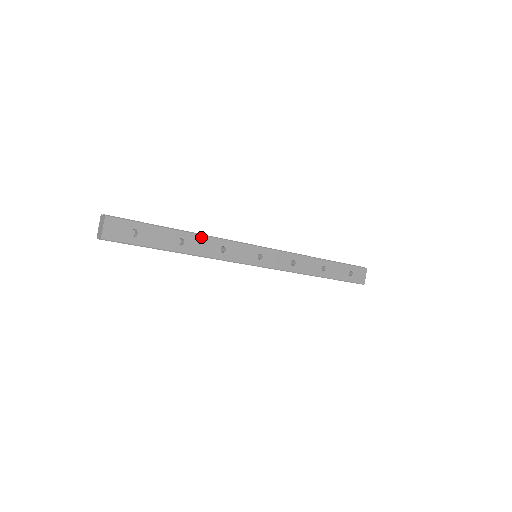
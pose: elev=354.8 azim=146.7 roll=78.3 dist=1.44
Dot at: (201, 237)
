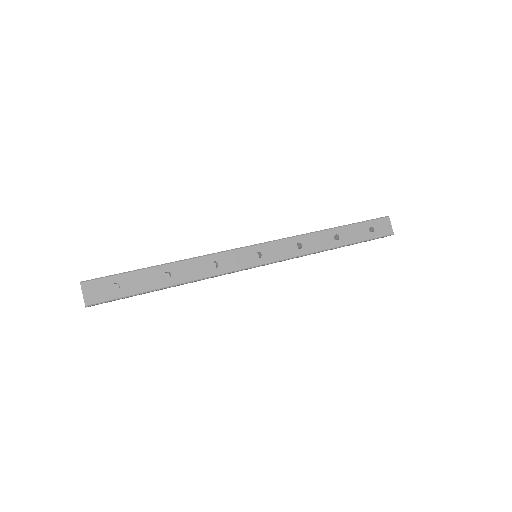
Dot at: (186, 262)
